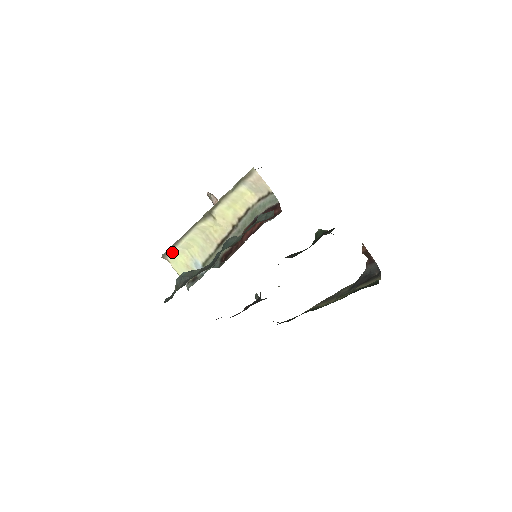
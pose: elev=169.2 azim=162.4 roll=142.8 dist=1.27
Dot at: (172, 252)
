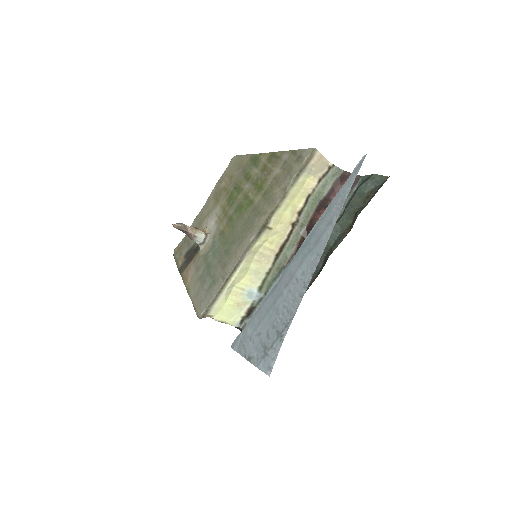
Dot at: (217, 302)
